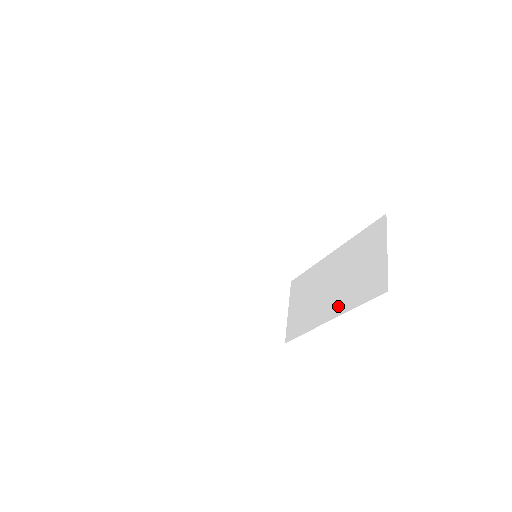
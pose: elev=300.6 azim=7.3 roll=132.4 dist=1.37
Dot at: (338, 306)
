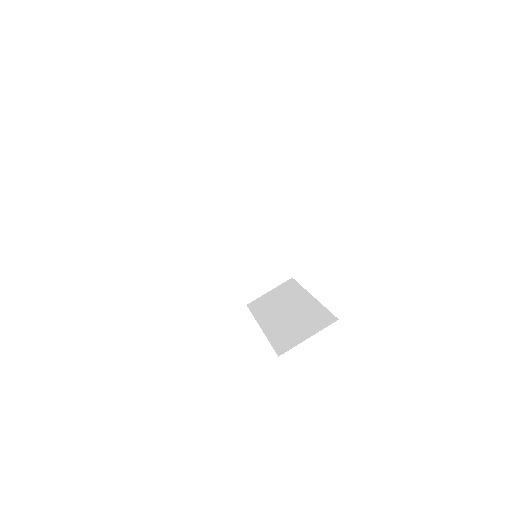
Dot at: (270, 327)
